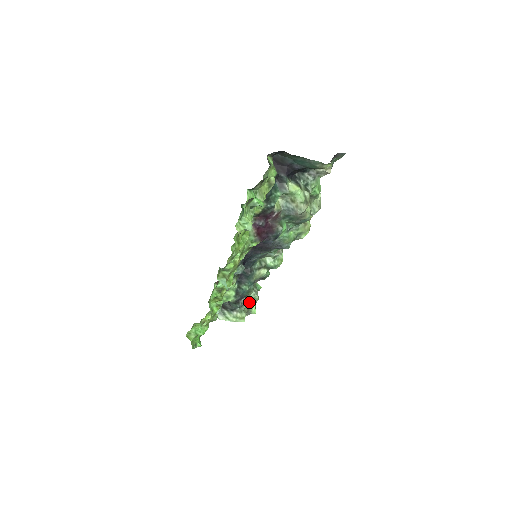
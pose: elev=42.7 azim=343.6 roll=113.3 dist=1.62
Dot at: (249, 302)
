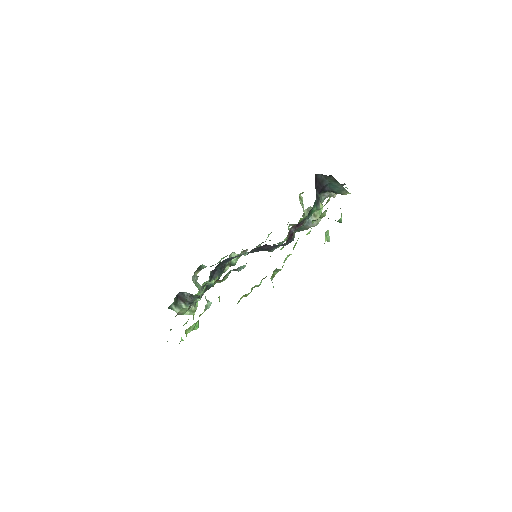
Dot at: occluded
